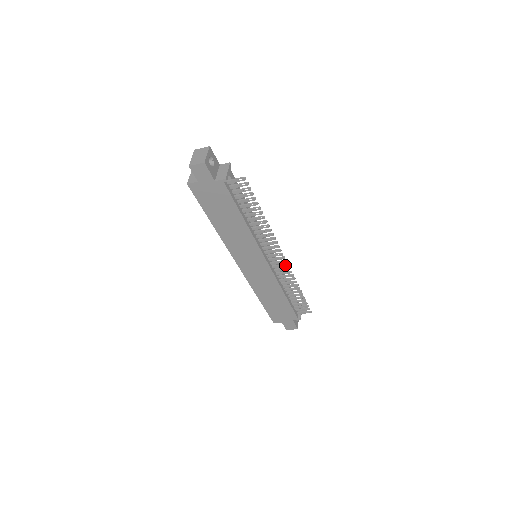
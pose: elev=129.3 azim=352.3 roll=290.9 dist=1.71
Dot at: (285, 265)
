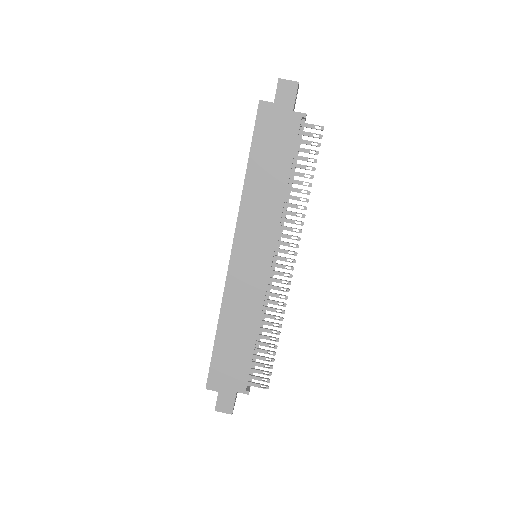
Dot at: occluded
